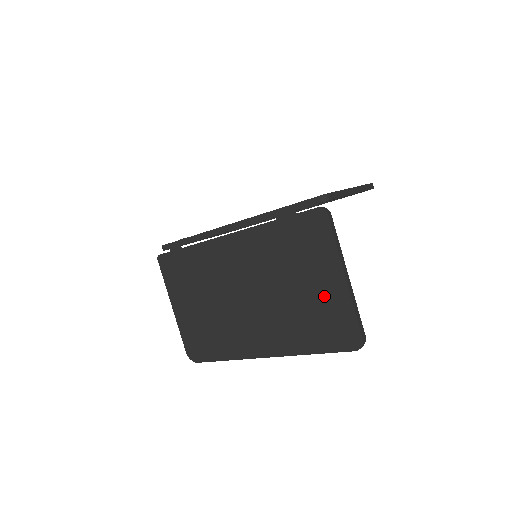
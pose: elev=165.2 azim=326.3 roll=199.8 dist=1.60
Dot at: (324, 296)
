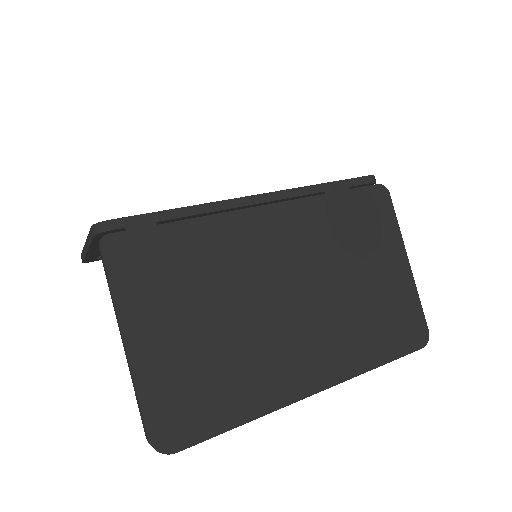
Dot at: (390, 285)
